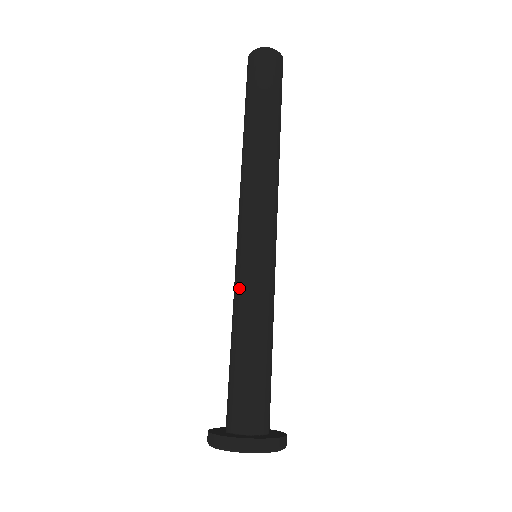
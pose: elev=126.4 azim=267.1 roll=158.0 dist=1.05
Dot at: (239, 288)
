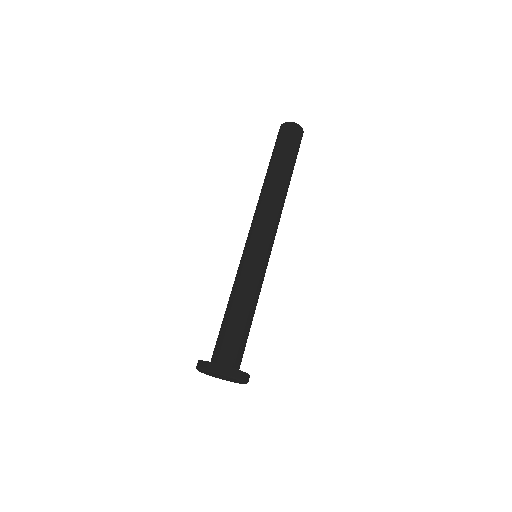
Dot at: (241, 273)
